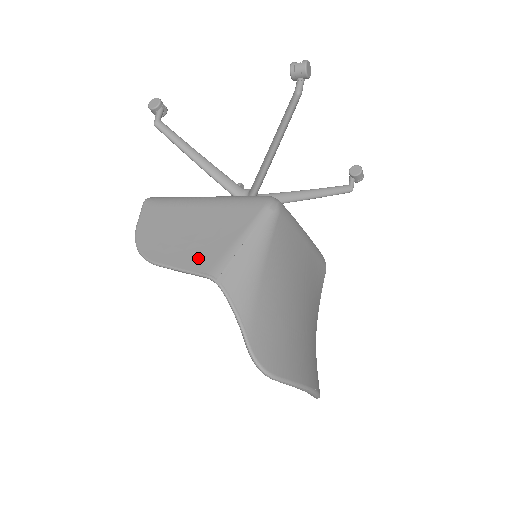
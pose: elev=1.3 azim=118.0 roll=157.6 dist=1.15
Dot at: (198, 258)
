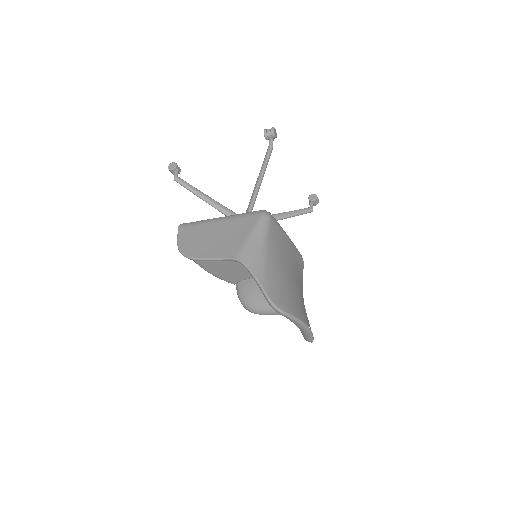
Dot at: (225, 250)
